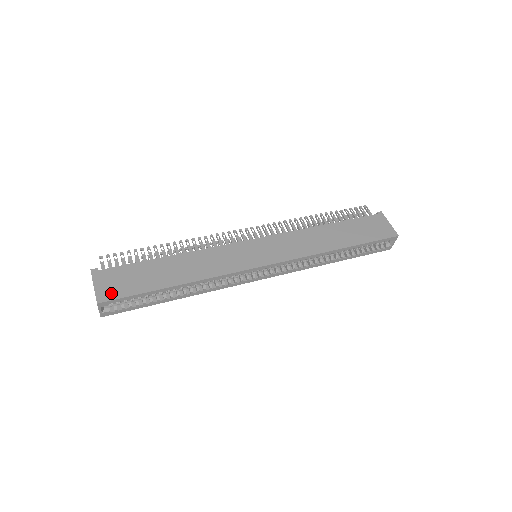
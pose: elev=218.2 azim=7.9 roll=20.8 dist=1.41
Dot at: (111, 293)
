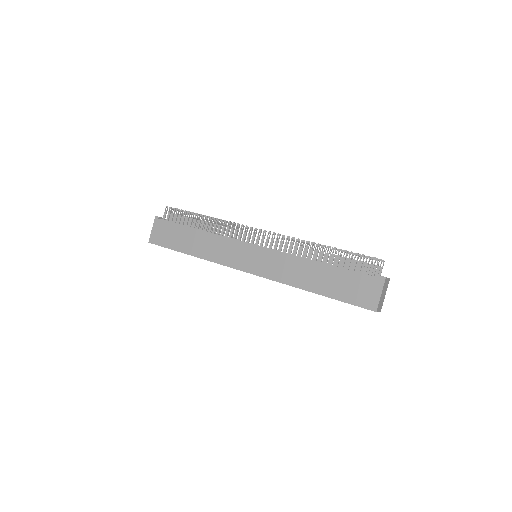
Dot at: (157, 239)
